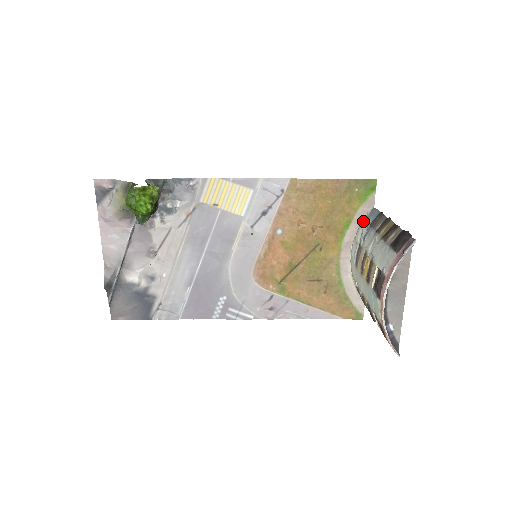
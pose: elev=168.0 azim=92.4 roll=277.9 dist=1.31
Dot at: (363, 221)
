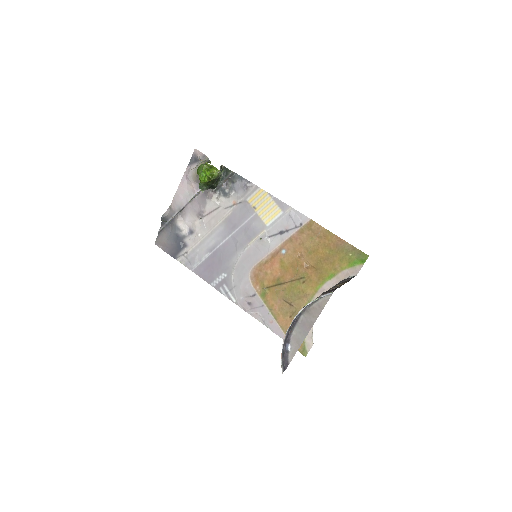
Dot at: occluded
